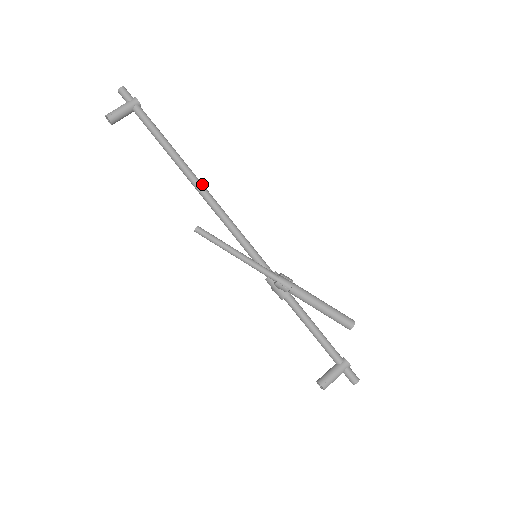
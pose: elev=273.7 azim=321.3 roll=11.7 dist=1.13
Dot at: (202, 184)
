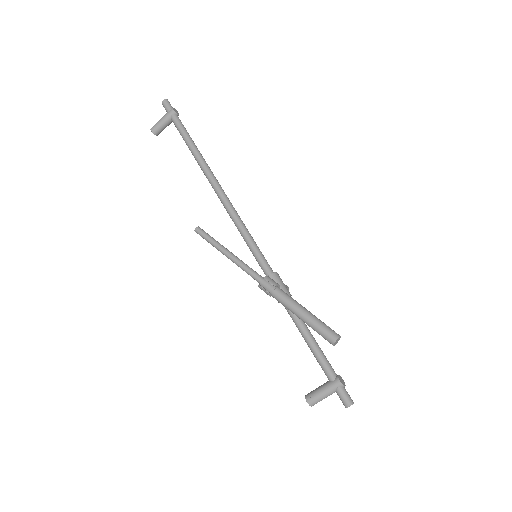
Dot at: (218, 184)
